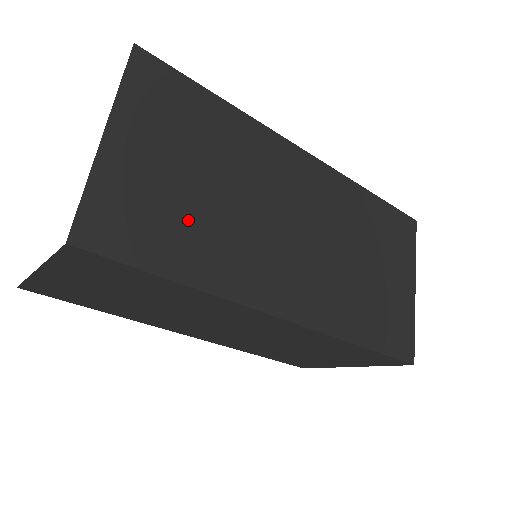
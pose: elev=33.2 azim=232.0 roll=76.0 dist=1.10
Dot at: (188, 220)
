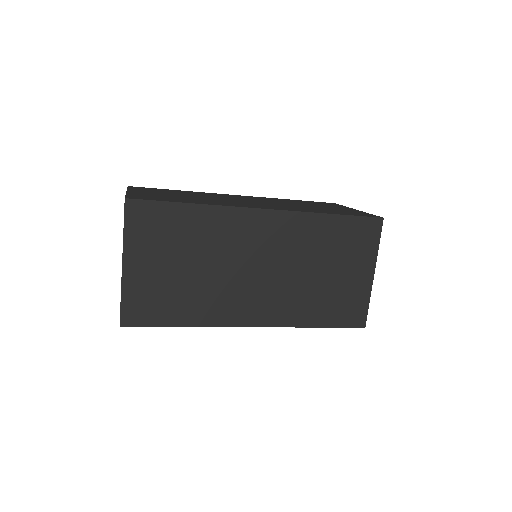
Dot at: (181, 293)
